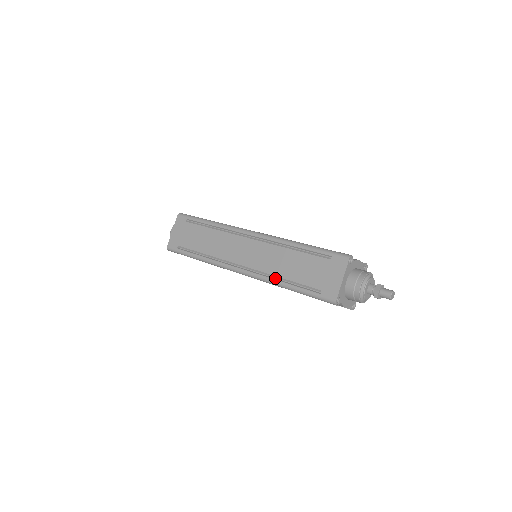
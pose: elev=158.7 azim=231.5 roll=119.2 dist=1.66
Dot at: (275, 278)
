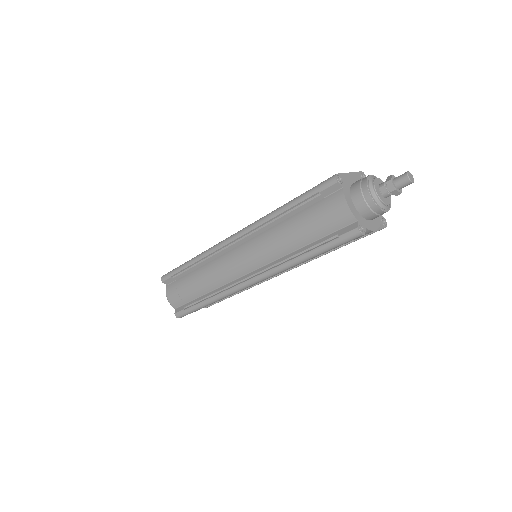
Dot at: occluded
